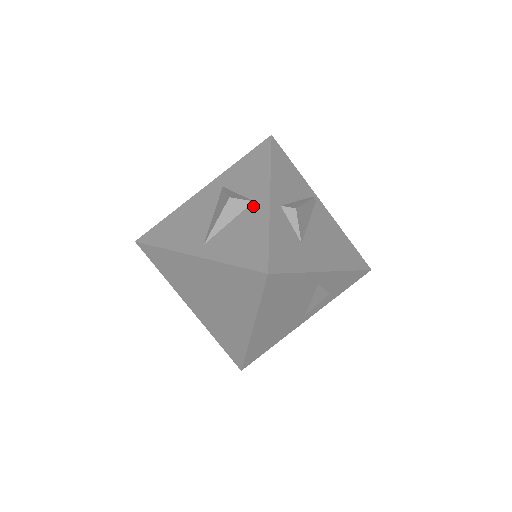
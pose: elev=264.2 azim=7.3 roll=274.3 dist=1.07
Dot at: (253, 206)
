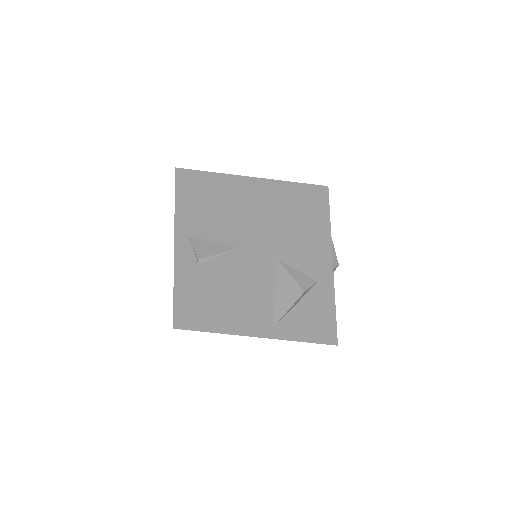
Dot at: (318, 287)
